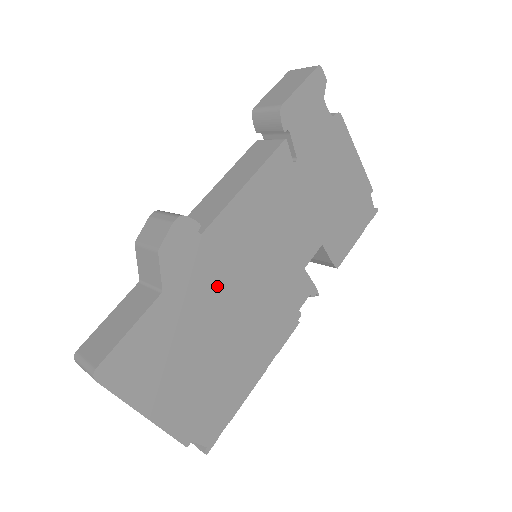
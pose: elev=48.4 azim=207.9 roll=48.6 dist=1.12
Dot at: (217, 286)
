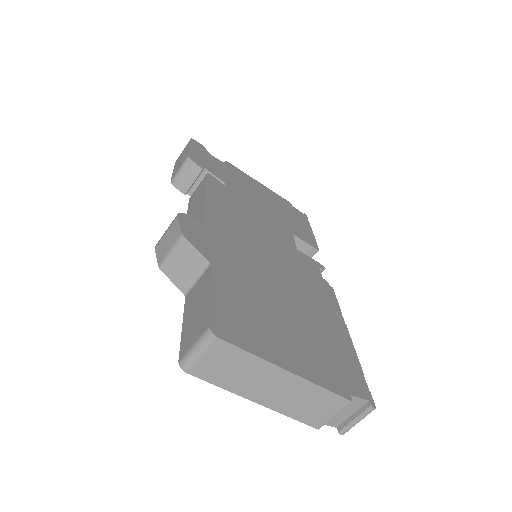
Dot at: (247, 260)
